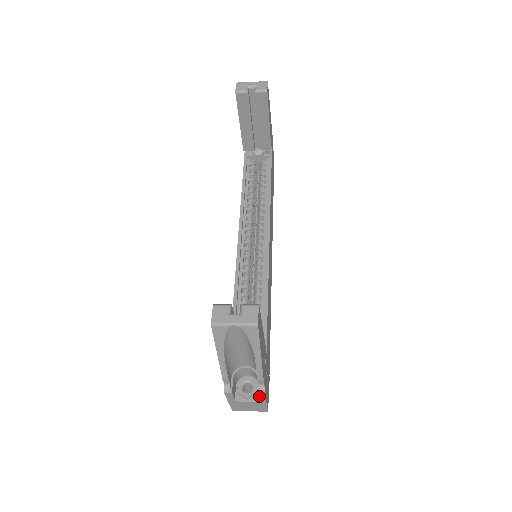
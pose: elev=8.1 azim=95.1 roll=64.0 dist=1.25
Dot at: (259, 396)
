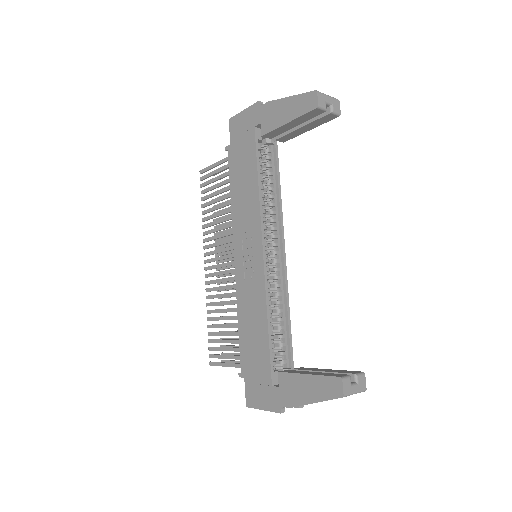
Dot at: (295, 407)
